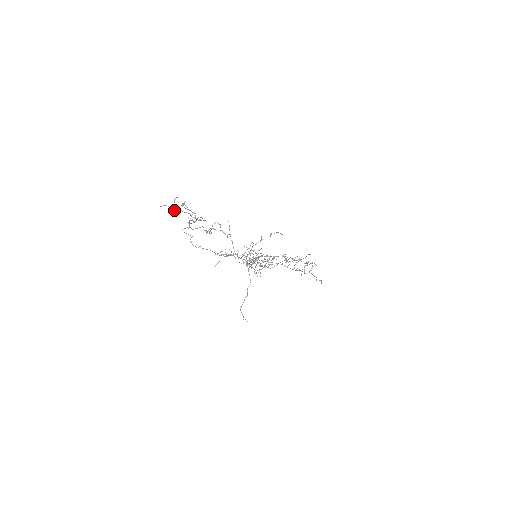
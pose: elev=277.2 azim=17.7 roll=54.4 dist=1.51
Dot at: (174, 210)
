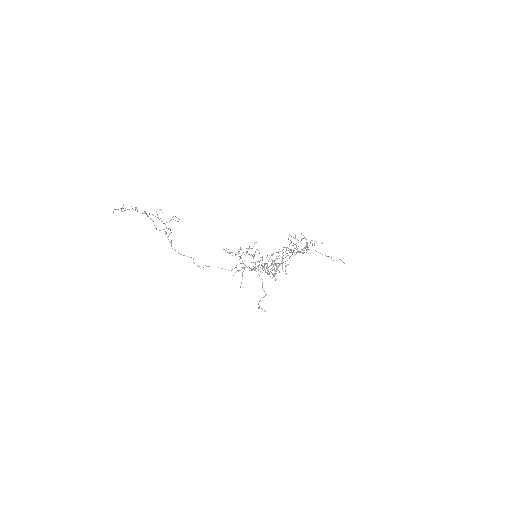
Dot at: (121, 210)
